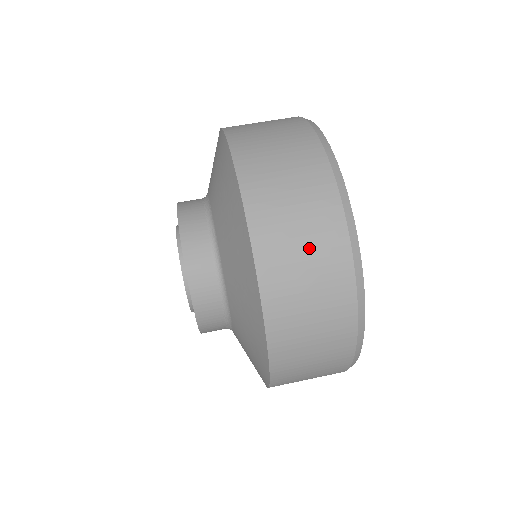
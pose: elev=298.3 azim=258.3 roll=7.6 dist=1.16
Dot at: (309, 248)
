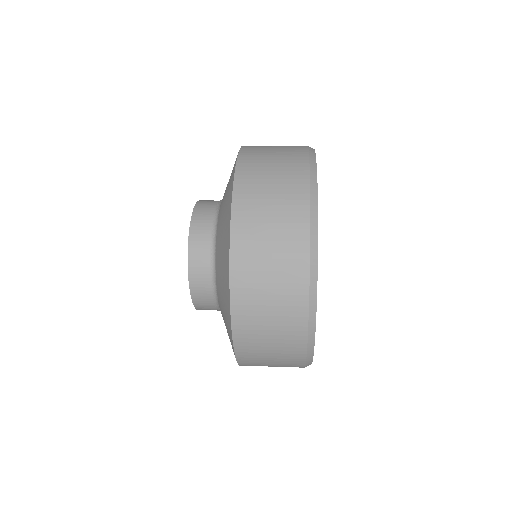
Dot at: (276, 197)
